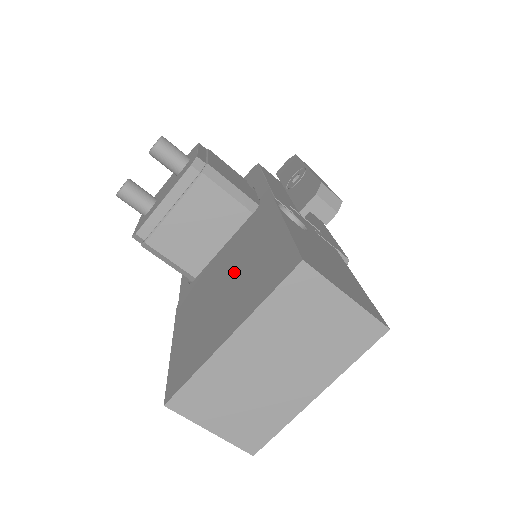
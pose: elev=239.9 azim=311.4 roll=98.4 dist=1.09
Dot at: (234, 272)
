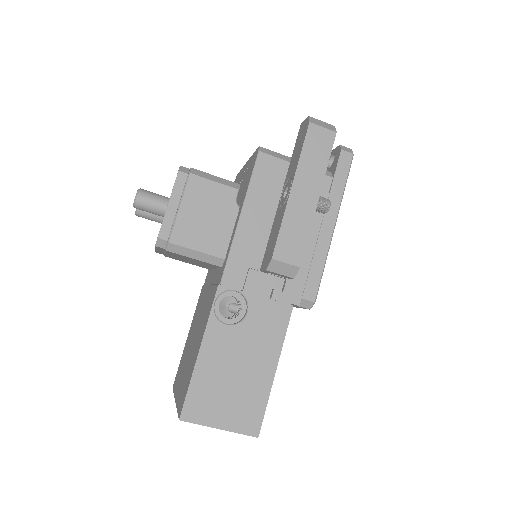
Dot at: (196, 335)
